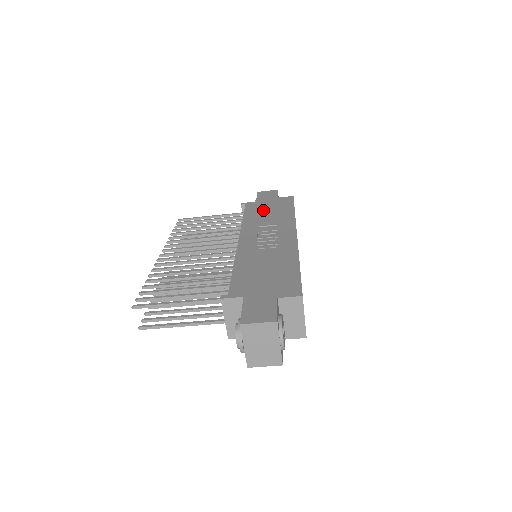
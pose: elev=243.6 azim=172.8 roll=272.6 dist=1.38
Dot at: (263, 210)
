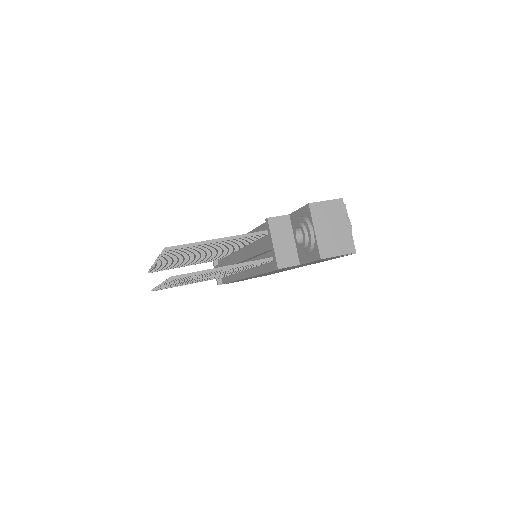
Dot at: occluded
